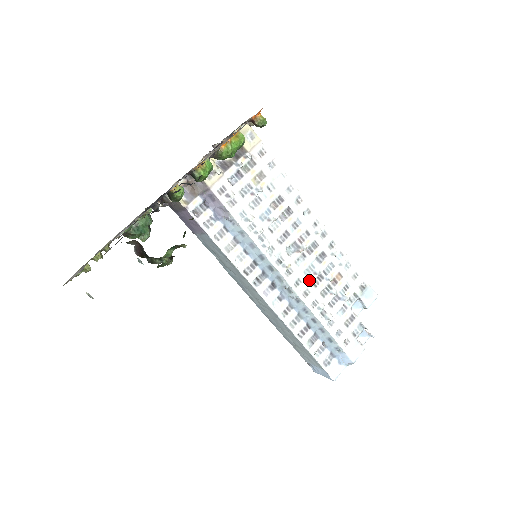
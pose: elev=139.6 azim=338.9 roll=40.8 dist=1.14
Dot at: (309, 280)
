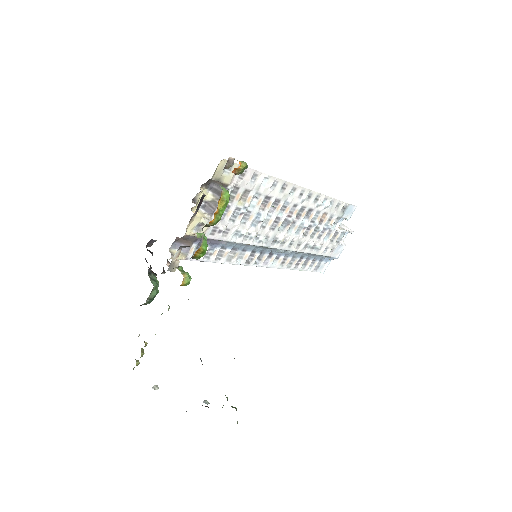
Dot at: (300, 235)
